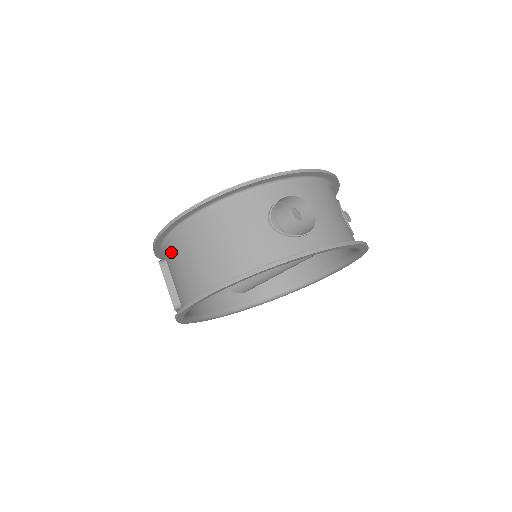
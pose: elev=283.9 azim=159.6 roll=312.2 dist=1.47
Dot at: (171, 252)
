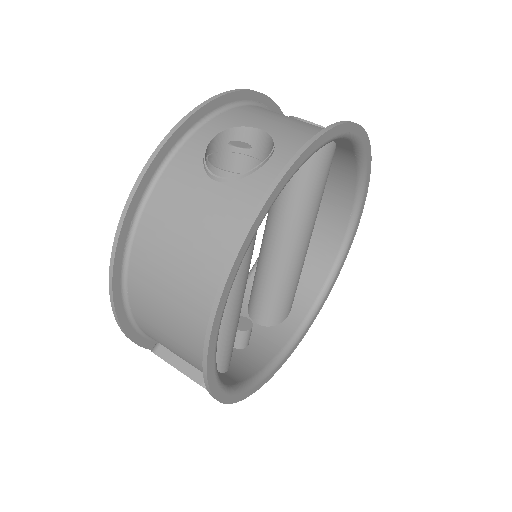
Dot at: (146, 323)
